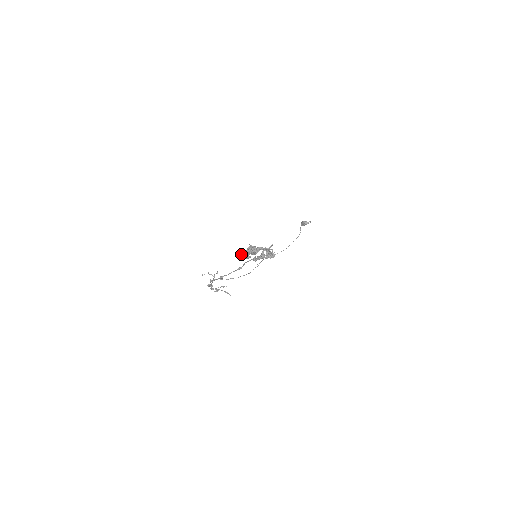
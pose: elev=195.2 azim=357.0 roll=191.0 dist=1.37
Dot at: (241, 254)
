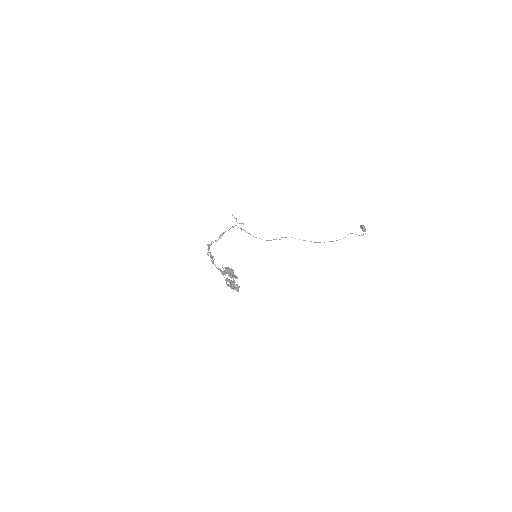
Dot at: occluded
